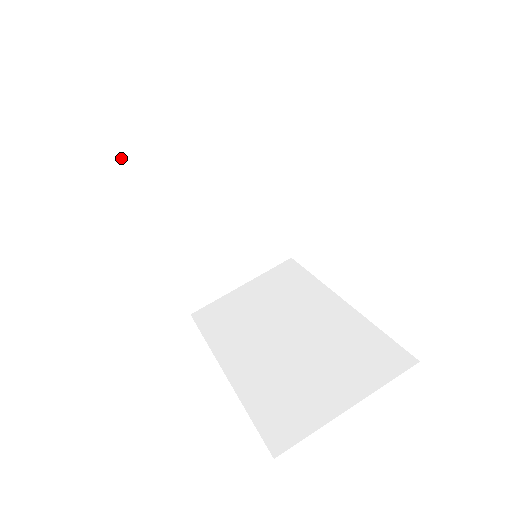
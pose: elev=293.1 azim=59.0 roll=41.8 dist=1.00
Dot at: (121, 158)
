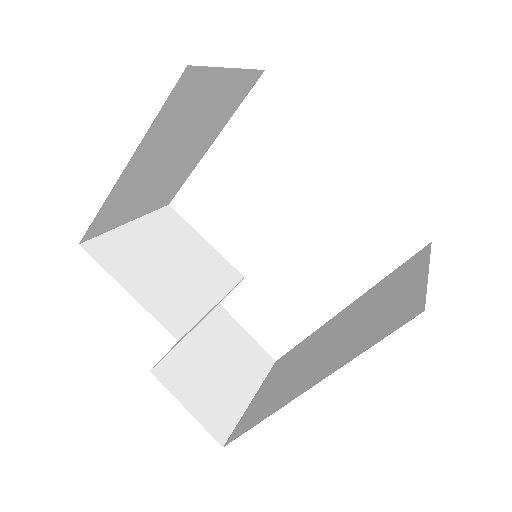
Dot at: (93, 246)
